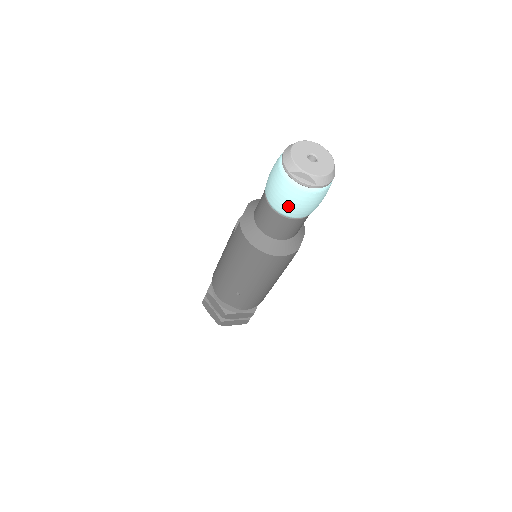
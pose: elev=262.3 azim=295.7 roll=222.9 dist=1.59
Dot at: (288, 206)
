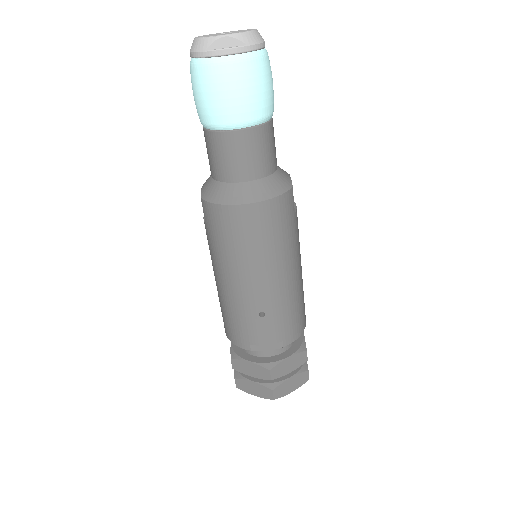
Dot at: (233, 103)
